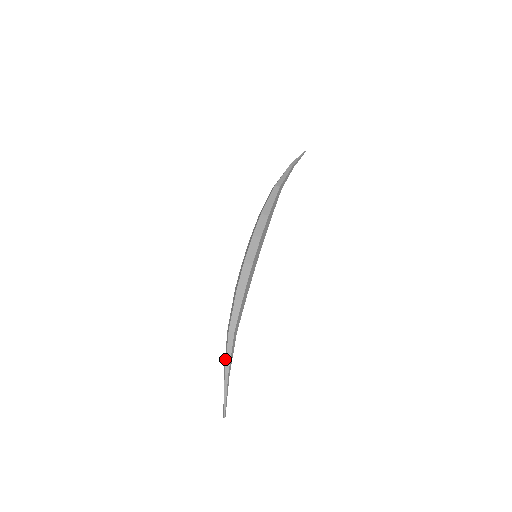
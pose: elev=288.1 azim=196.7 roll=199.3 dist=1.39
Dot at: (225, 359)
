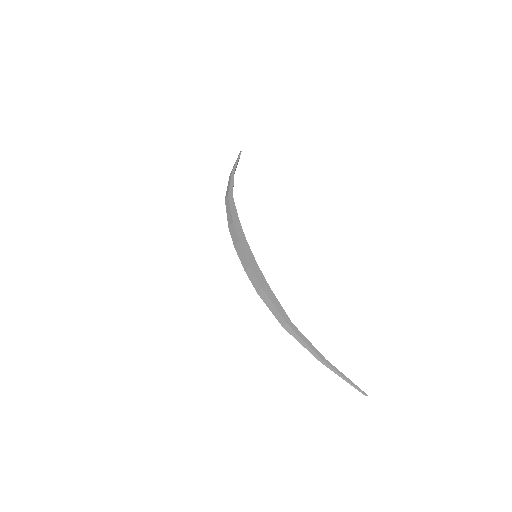
Dot at: occluded
